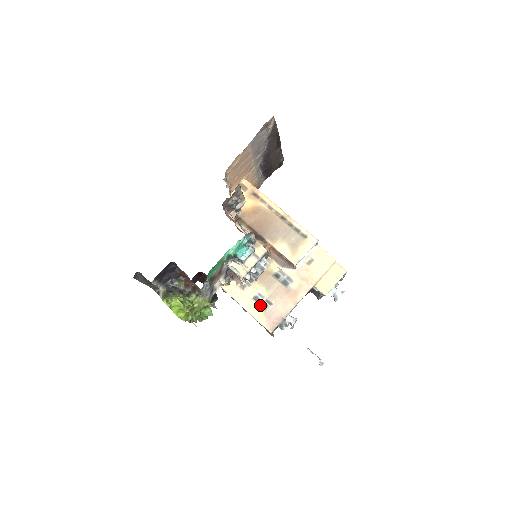
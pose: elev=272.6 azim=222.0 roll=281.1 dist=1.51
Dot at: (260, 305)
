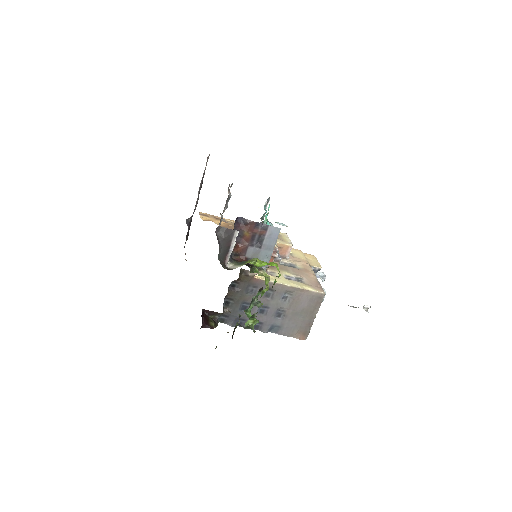
Dot at: (296, 281)
